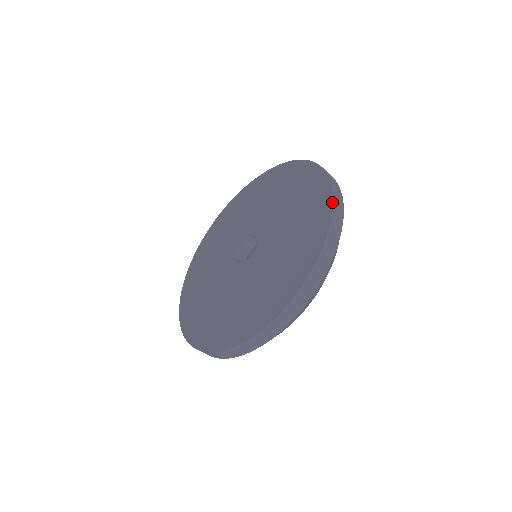
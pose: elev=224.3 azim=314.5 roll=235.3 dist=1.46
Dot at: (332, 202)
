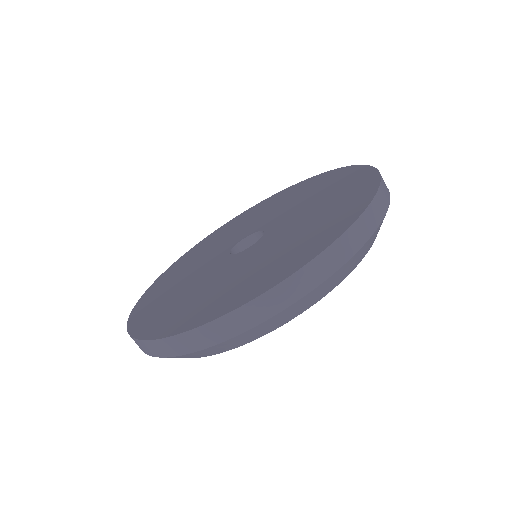
Dot at: (339, 168)
